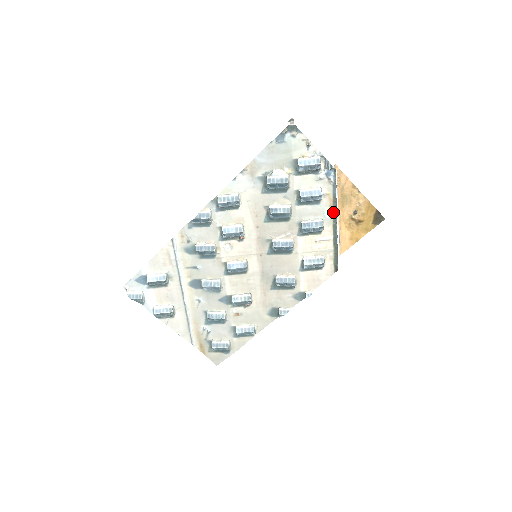
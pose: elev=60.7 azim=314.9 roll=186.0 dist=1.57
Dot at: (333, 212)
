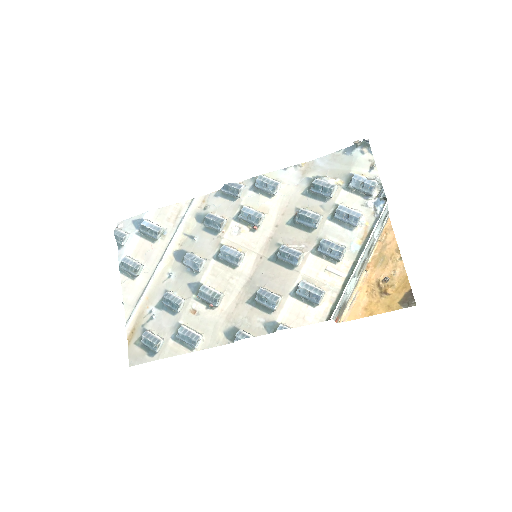
Dot at: (361, 247)
